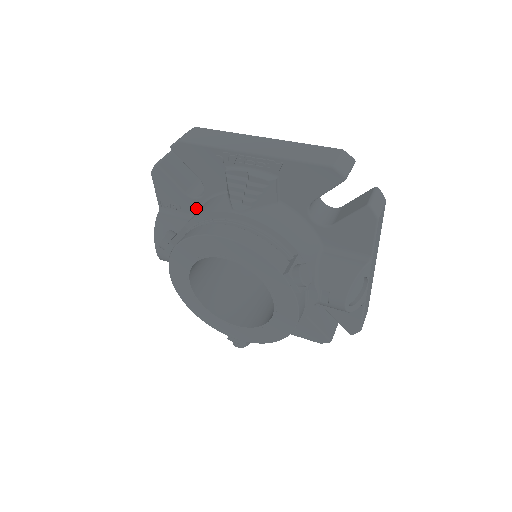
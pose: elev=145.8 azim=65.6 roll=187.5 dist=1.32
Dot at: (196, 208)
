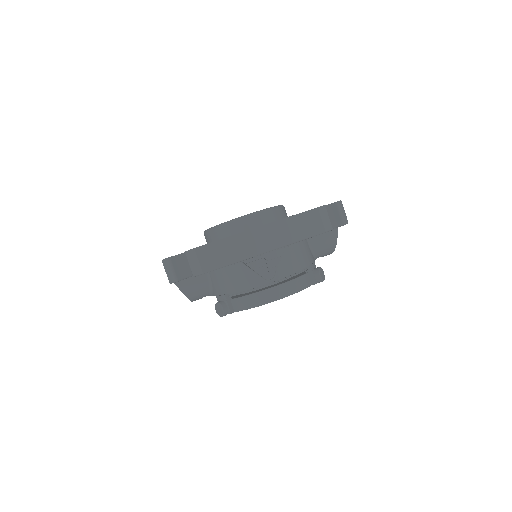
Dot at: occluded
